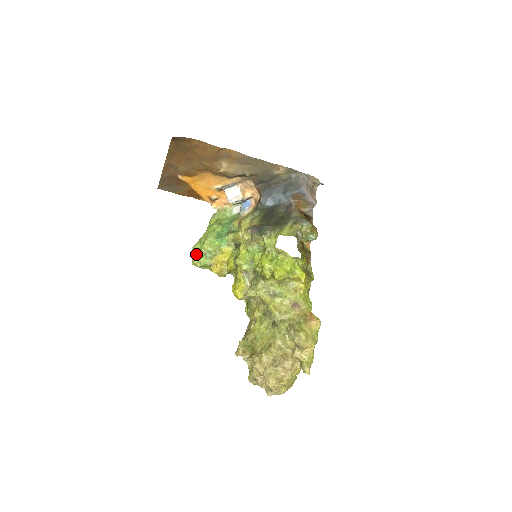
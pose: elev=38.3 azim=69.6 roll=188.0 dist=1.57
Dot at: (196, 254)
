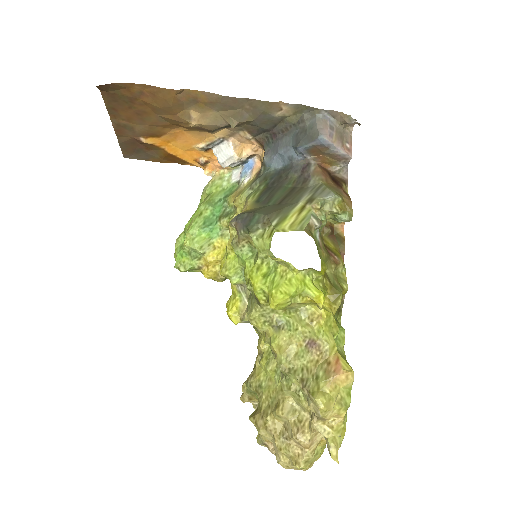
Dot at: (178, 253)
